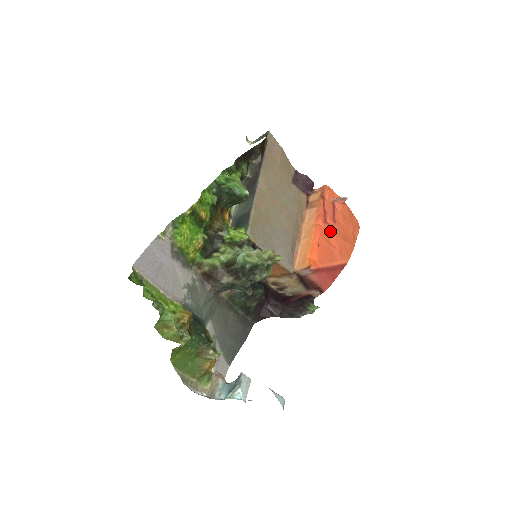
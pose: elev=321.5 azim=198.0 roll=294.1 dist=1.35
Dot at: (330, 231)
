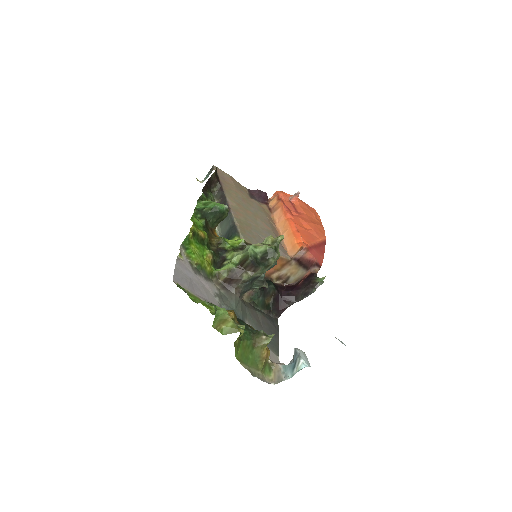
Dot at: (300, 220)
